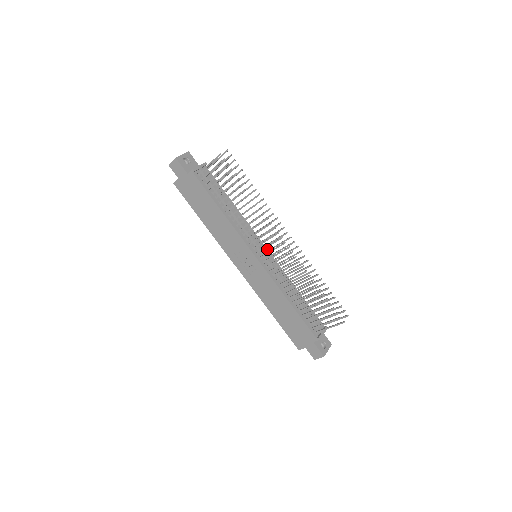
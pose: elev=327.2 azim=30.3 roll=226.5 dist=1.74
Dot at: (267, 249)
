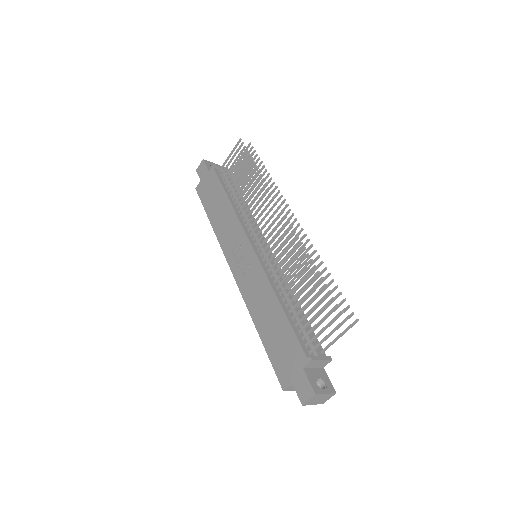
Dot at: occluded
